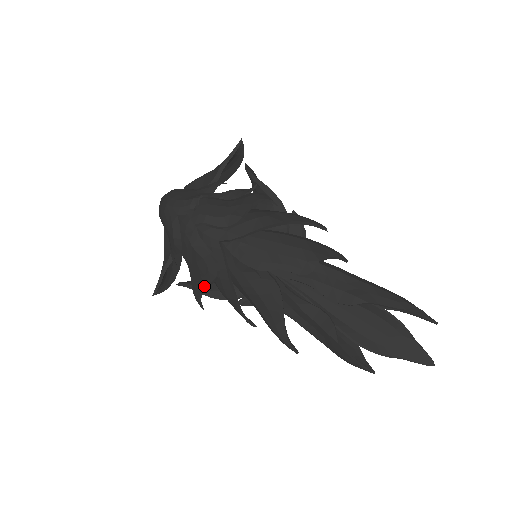
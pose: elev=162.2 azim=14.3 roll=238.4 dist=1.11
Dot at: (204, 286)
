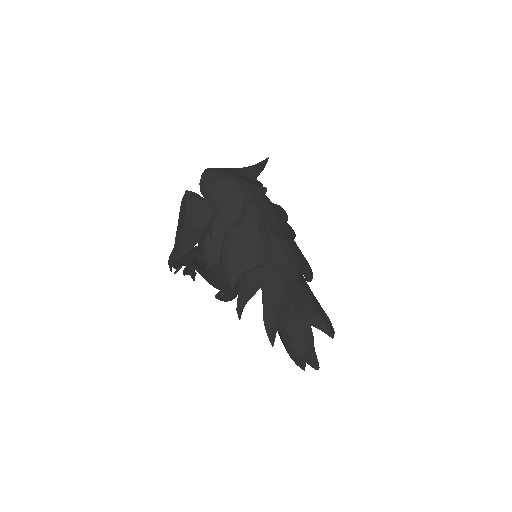
Dot at: (251, 268)
